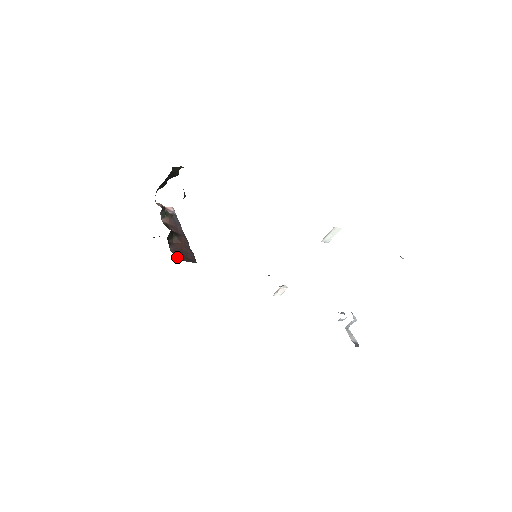
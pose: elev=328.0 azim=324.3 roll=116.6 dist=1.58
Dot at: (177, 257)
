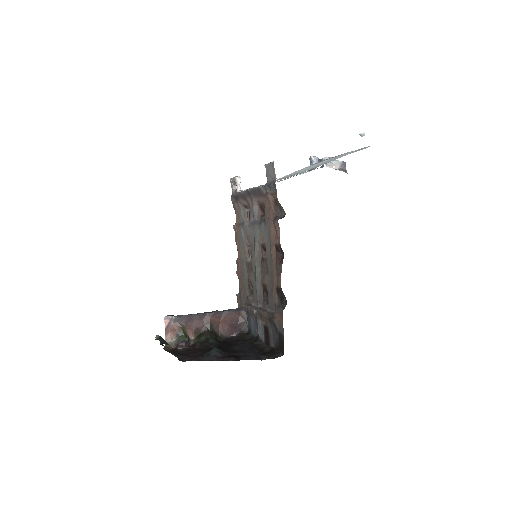
Dot at: (239, 332)
